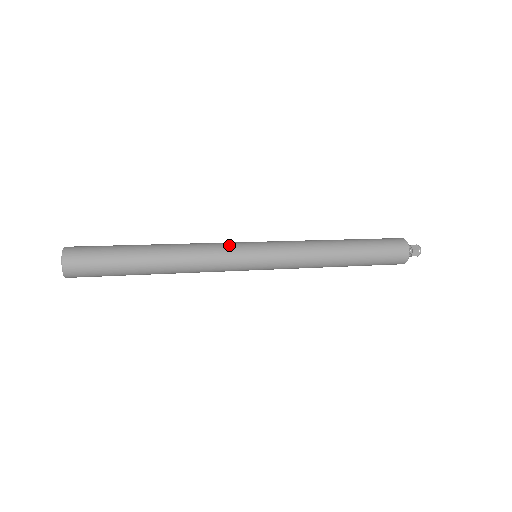
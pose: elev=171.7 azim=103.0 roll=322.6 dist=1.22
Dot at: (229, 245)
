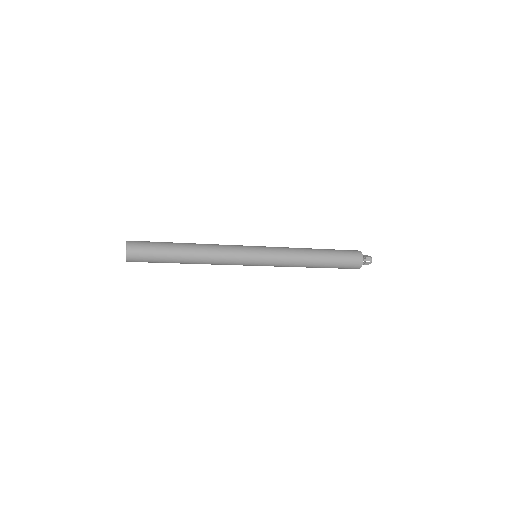
Dot at: (239, 250)
